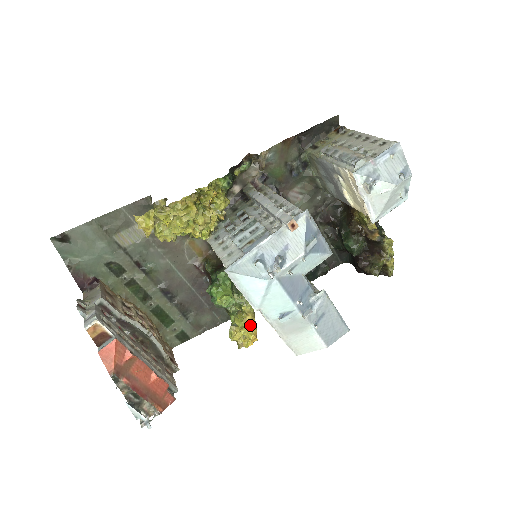
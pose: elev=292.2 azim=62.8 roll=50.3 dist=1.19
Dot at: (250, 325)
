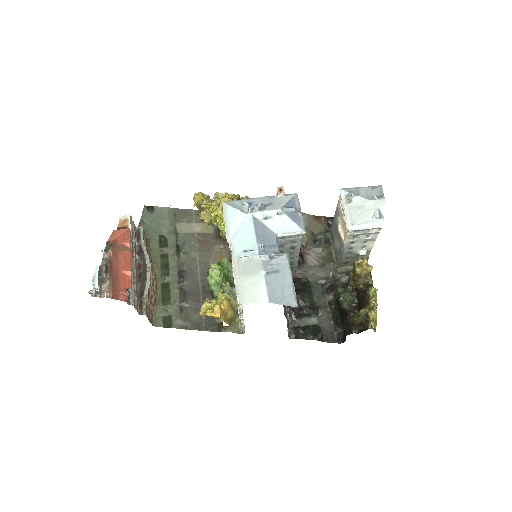
Dot at: (221, 302)
